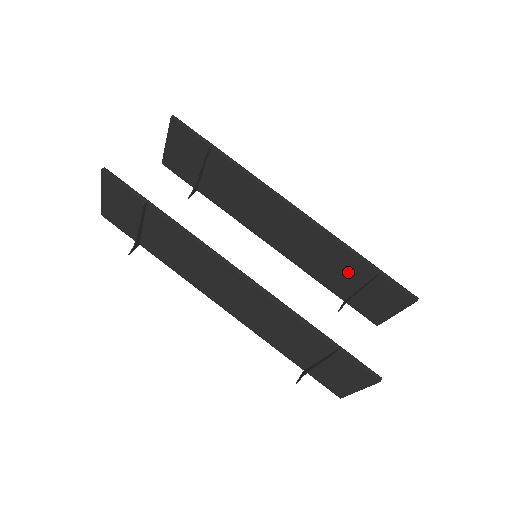
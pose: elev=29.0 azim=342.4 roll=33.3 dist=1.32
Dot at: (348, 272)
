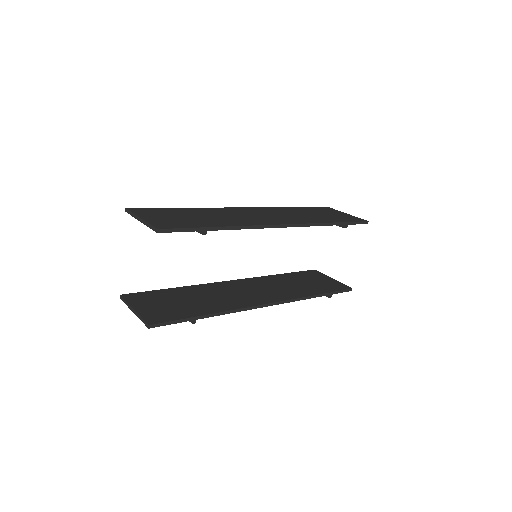
Dot at: occluded
